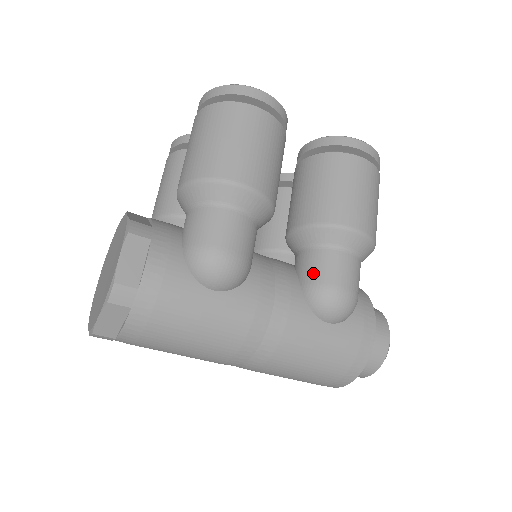
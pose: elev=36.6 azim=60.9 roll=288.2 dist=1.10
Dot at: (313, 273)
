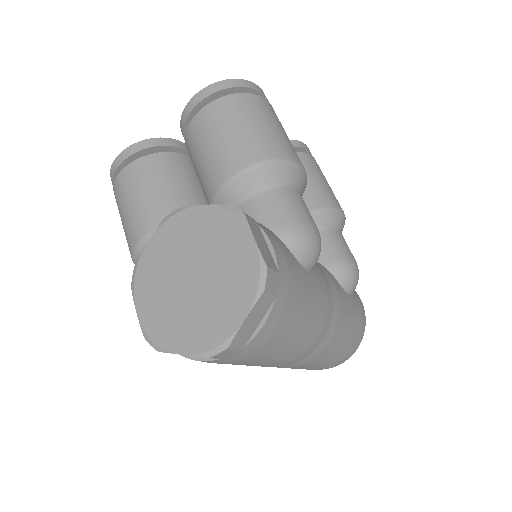
Dot at: (331, 252)
